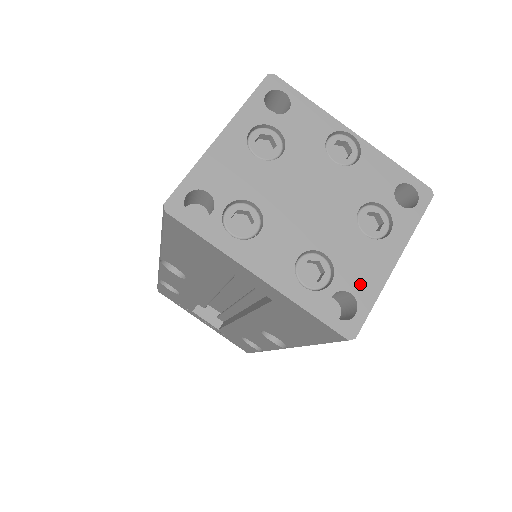
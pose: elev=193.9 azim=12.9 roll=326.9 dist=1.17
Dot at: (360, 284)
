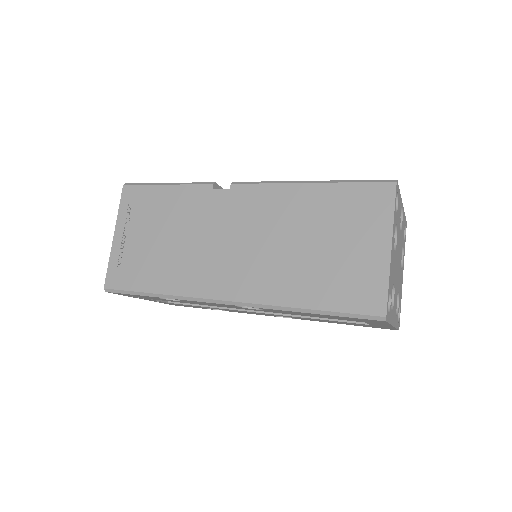
Dot at: (400, 298)
